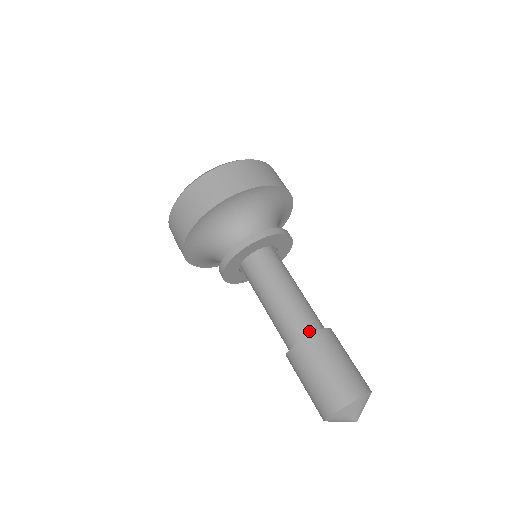
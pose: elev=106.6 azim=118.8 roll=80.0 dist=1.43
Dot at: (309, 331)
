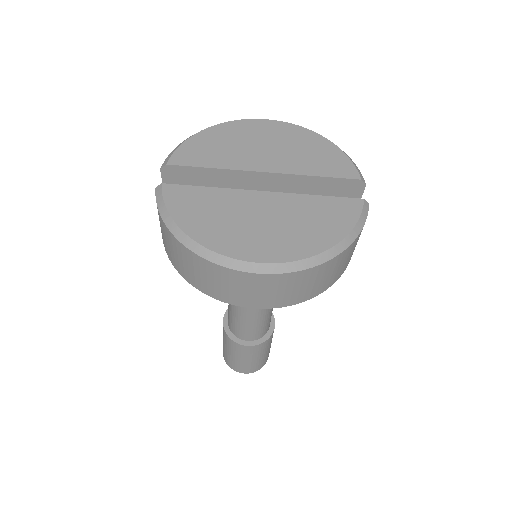
Dot at: (251, 339)
